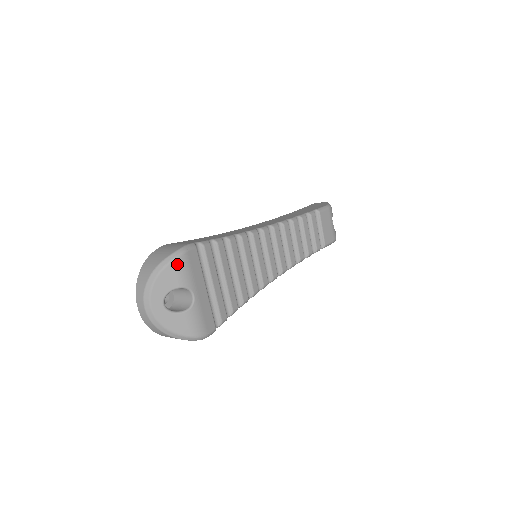
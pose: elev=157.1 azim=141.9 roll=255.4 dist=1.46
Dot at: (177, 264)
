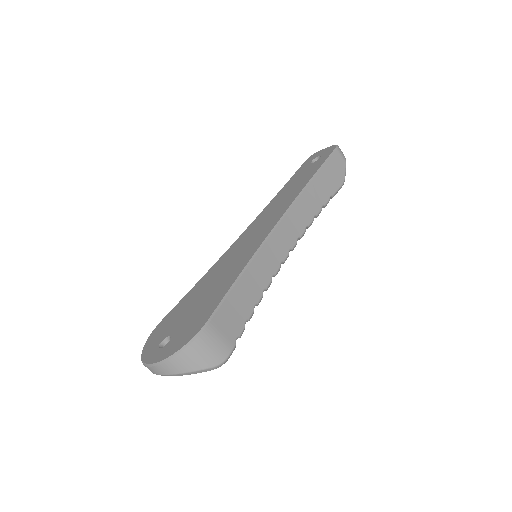
Dot at: occluded
